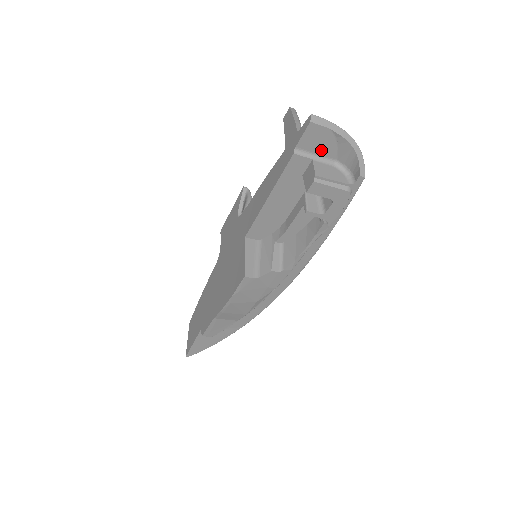
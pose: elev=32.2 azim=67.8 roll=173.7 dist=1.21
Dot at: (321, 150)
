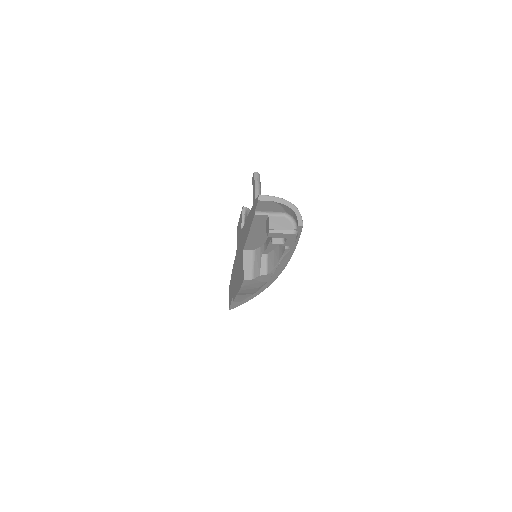
Dot at: (272, 210)
